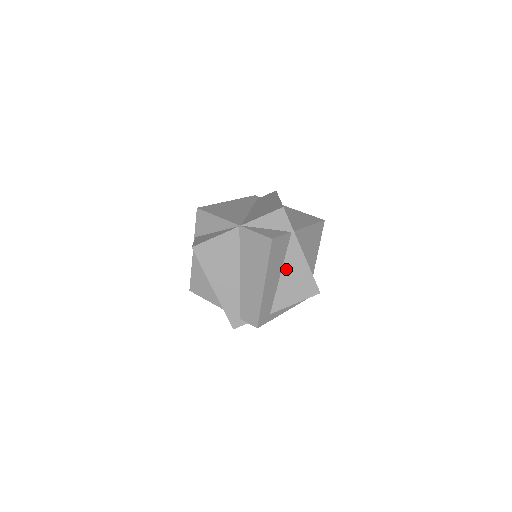
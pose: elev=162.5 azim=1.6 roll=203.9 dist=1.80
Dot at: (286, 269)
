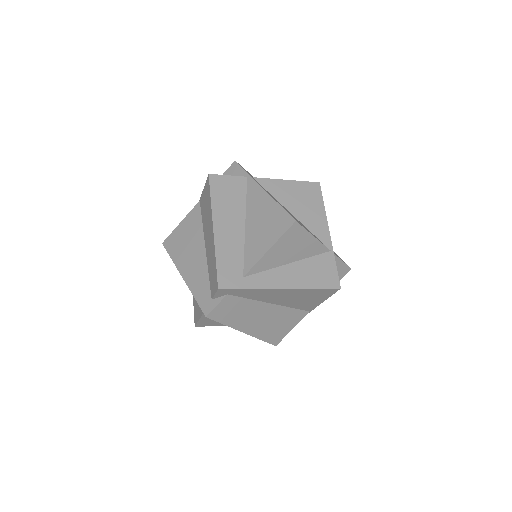
Dot at: (250, 215)
